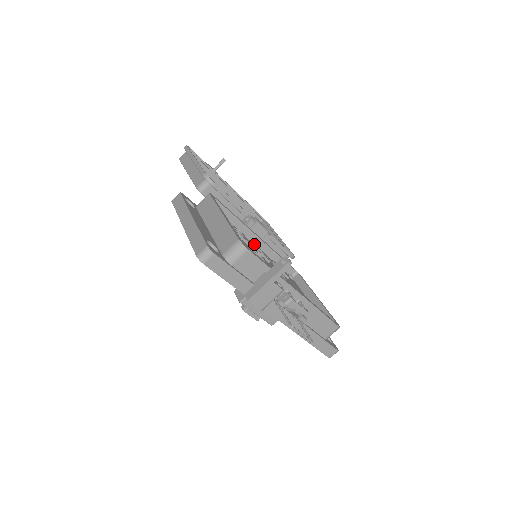
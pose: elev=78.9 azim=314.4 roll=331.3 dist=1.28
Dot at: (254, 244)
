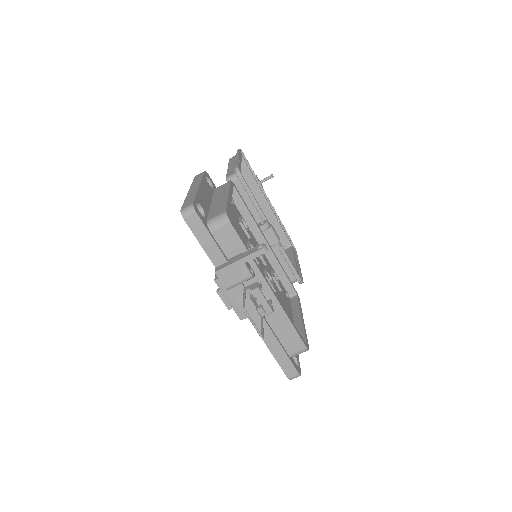
Dot at: (258, 244)
